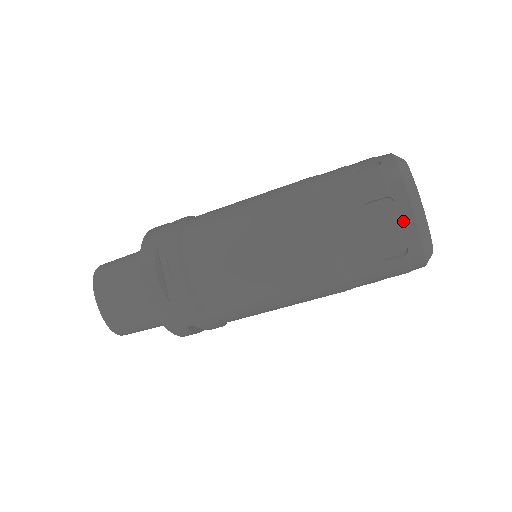
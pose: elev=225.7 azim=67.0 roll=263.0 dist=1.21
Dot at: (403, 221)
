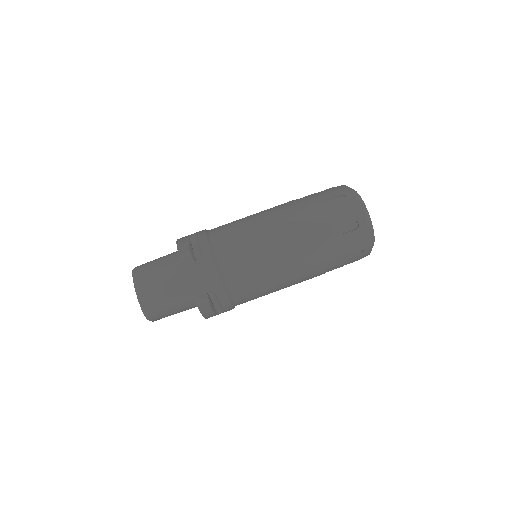
Dot at: (353, 205)
